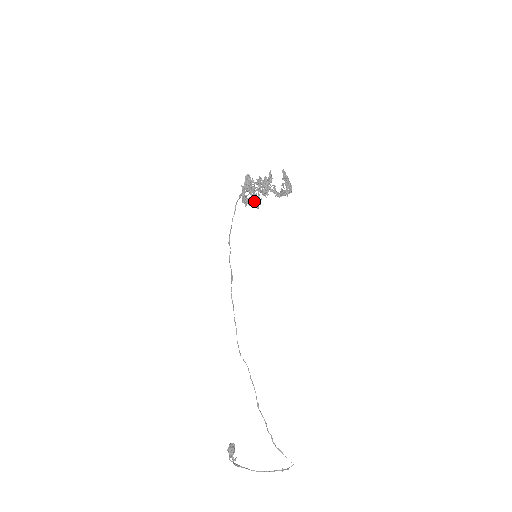
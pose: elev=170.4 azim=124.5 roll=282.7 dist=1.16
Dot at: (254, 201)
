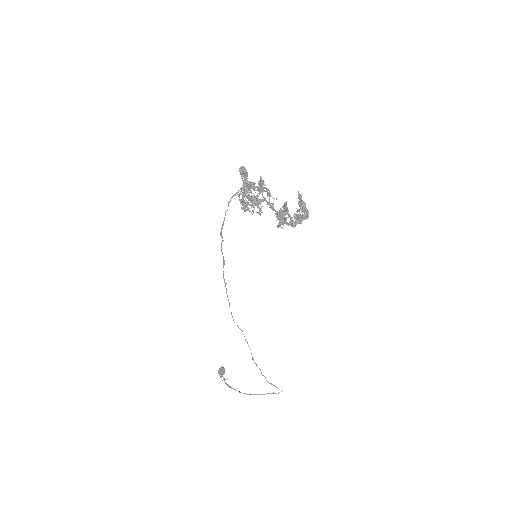
Dot at: (253, 201)
